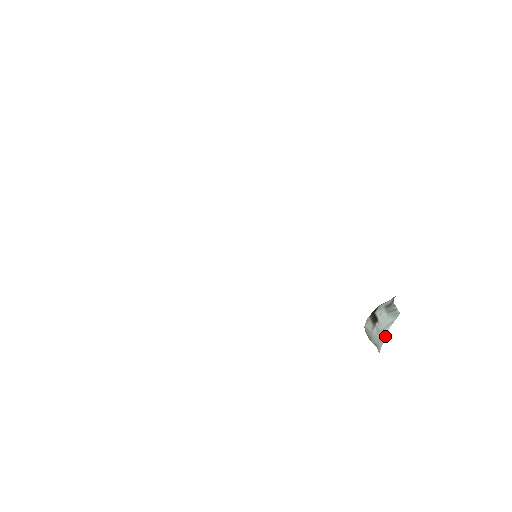
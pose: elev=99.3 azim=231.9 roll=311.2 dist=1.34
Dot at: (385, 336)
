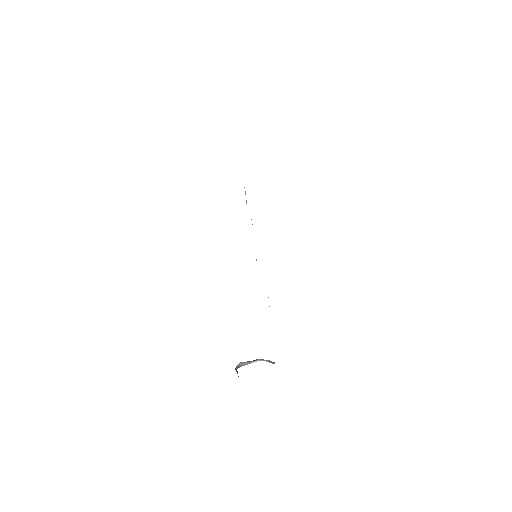
Dot at: occluded
